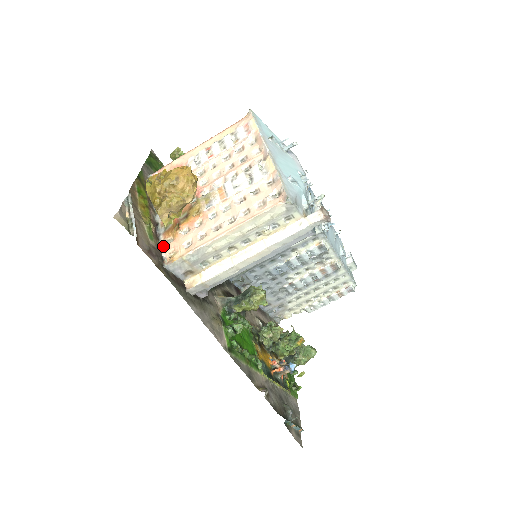
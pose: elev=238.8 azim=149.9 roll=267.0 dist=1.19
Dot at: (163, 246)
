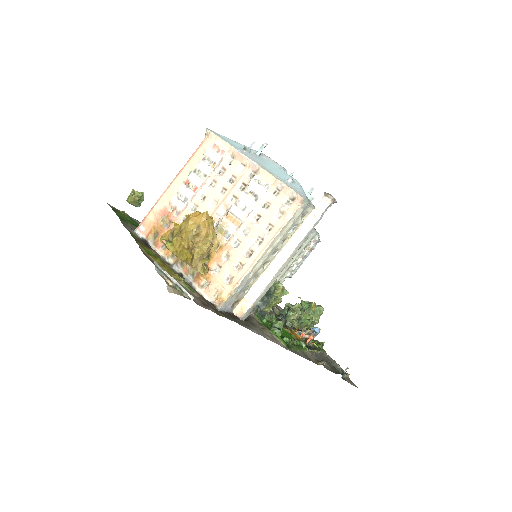
Dot at: (202, 292)
